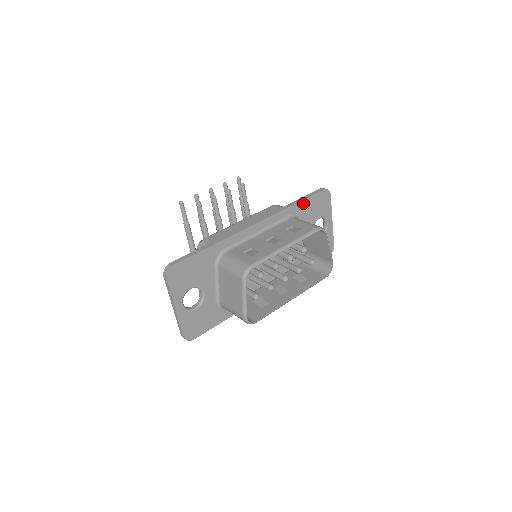
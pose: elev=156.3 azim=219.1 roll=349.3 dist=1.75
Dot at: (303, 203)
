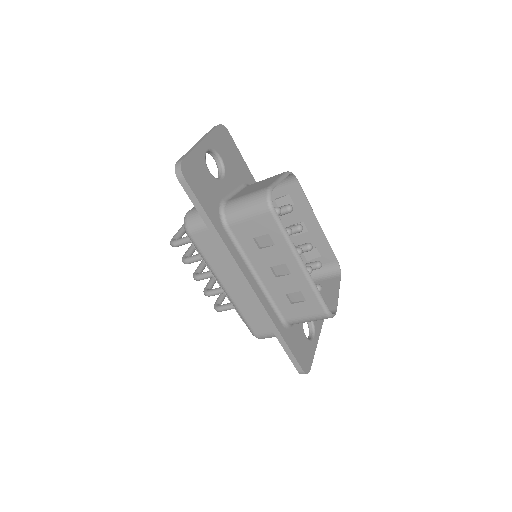
Dot at: occluded
